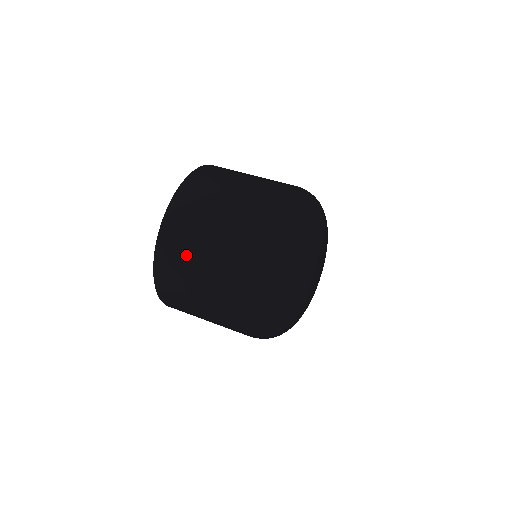
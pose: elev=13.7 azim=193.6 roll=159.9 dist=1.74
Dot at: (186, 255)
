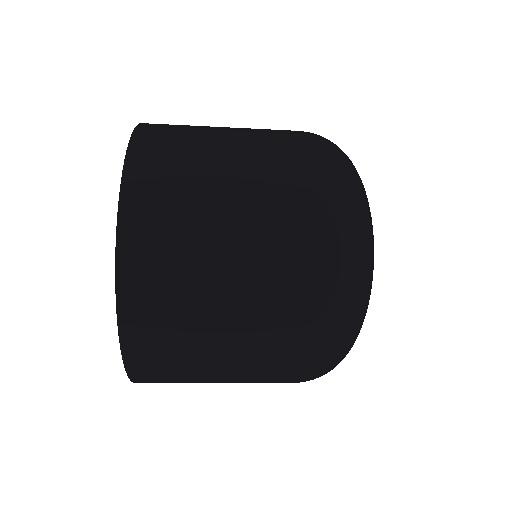
Dot at: (188, 206)
